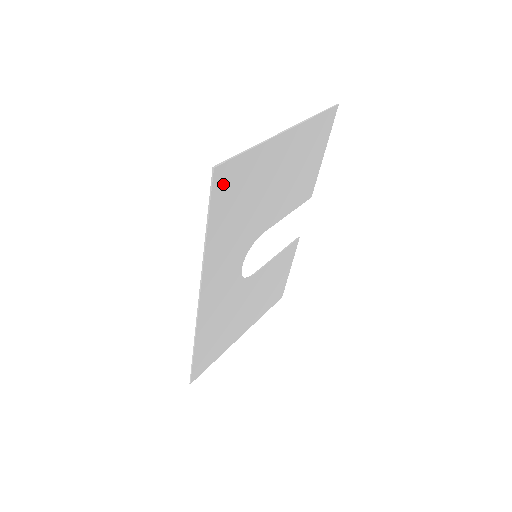
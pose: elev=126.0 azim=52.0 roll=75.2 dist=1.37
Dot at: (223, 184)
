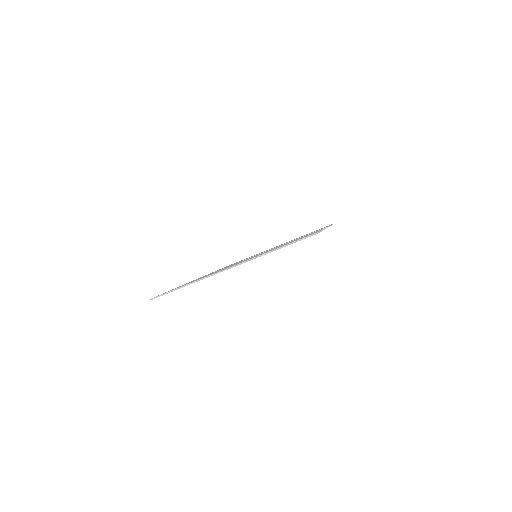
Dot at: occluded
